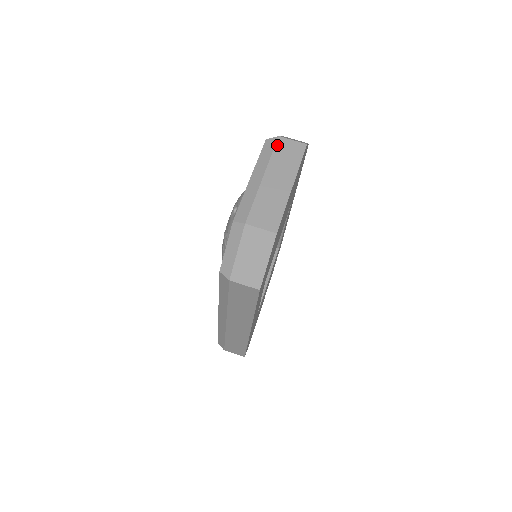
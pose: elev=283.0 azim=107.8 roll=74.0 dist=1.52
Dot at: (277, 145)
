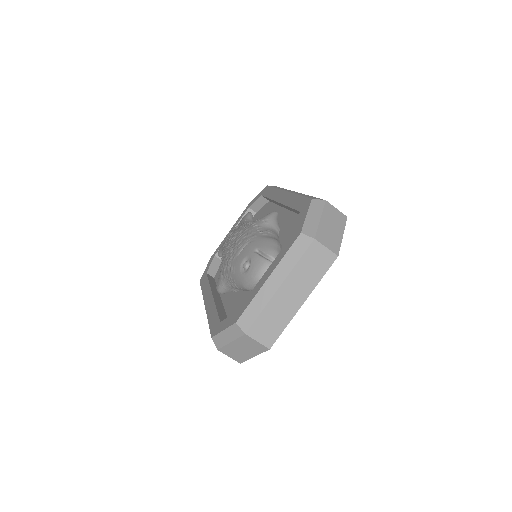
Dot at: (308, 251)
